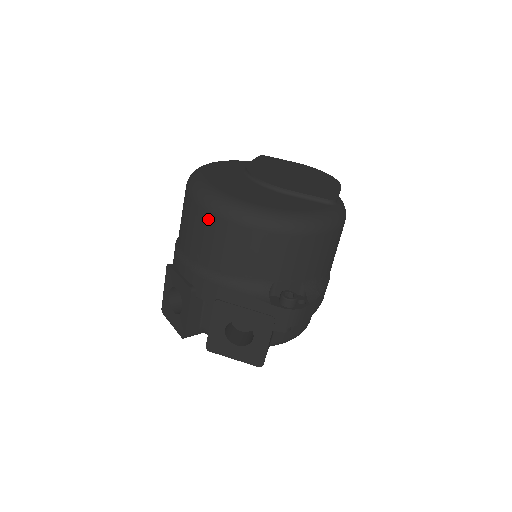
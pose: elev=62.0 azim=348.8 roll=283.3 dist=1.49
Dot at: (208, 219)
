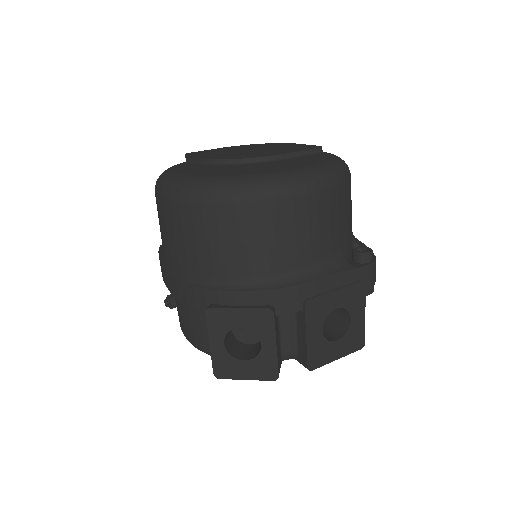
Dot at: (258, 211)
